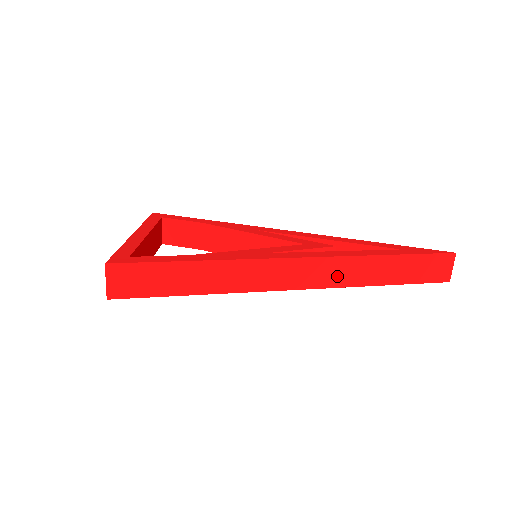
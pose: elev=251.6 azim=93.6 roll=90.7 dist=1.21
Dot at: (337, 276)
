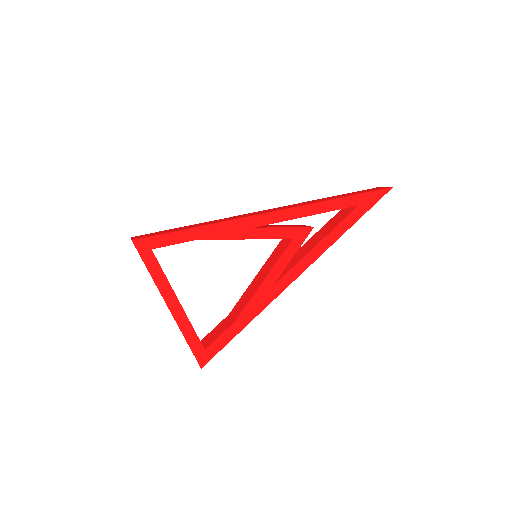
Dot at: occluded
